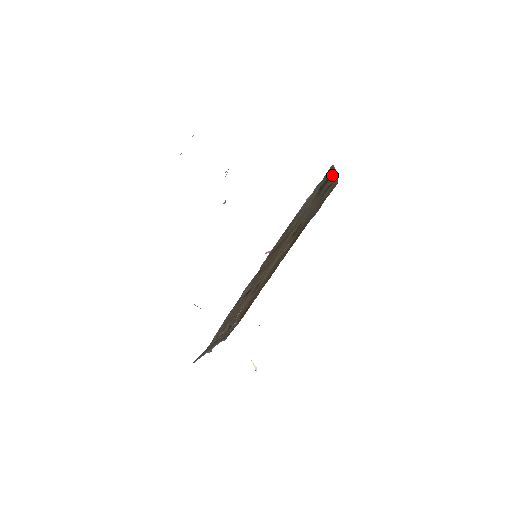
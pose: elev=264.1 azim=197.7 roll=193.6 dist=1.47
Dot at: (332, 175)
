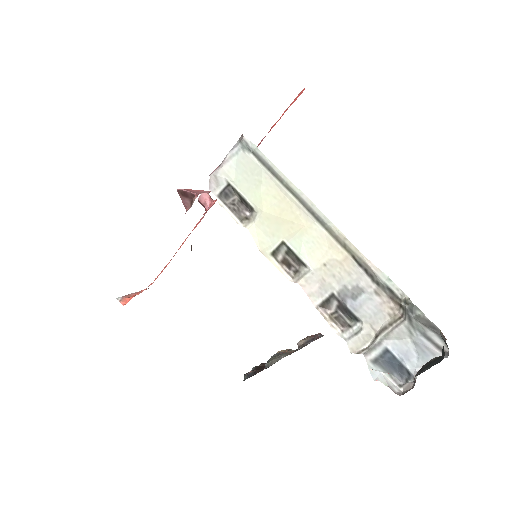
Dot at: occluded
